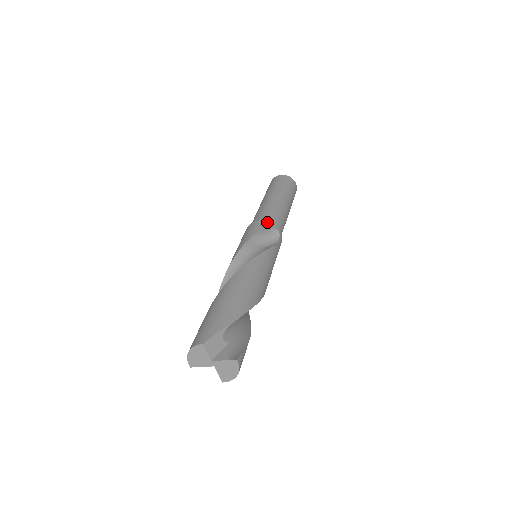
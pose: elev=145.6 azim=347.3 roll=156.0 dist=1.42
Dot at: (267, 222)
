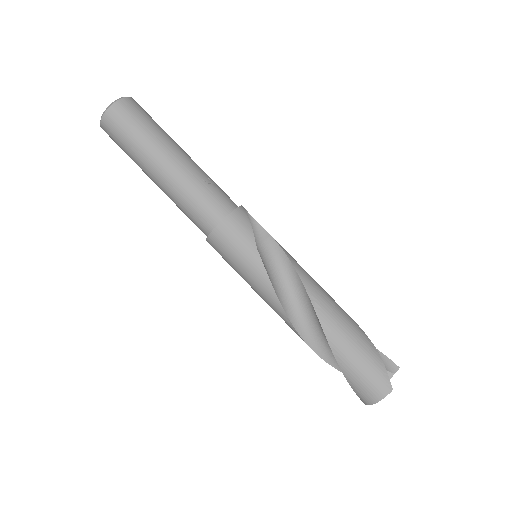
Dot at: (236, 211)
